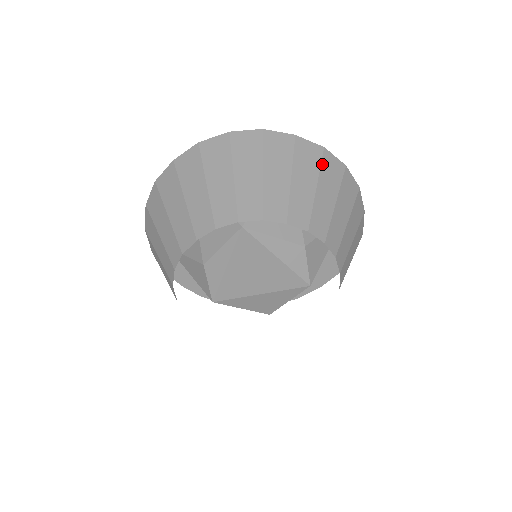
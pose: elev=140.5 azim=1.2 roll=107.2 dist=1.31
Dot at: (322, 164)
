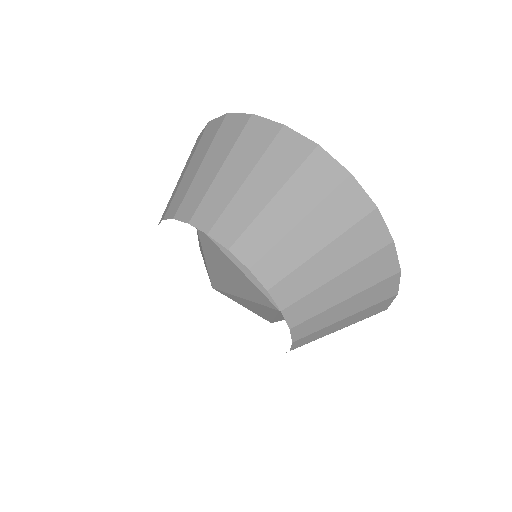
Dot at: (301, 168)
